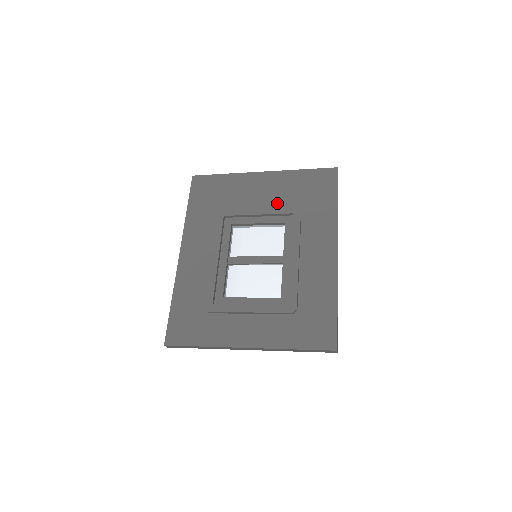
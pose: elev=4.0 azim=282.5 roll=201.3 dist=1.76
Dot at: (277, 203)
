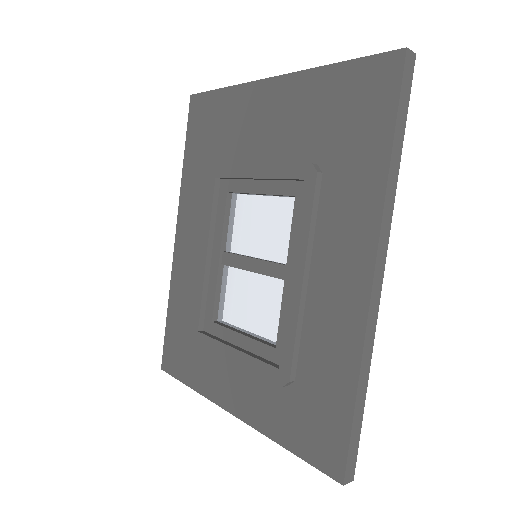
Dot at: (287, 151)
